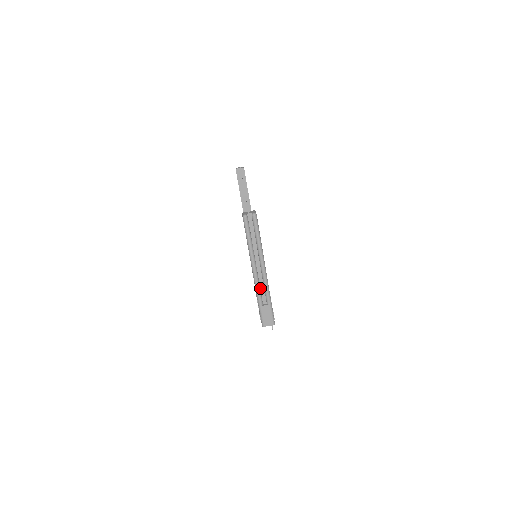
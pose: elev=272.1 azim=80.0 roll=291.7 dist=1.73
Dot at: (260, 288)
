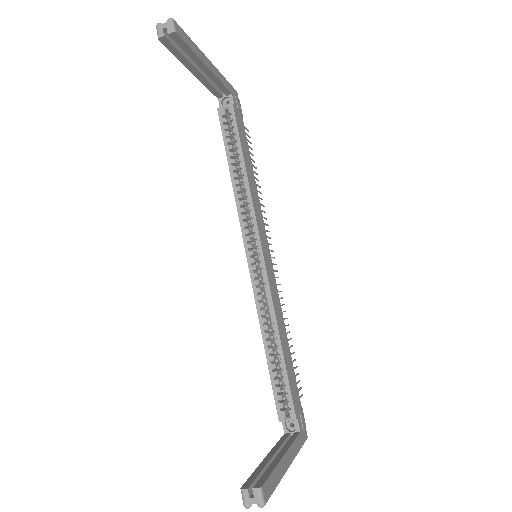
Dot at: occluded
